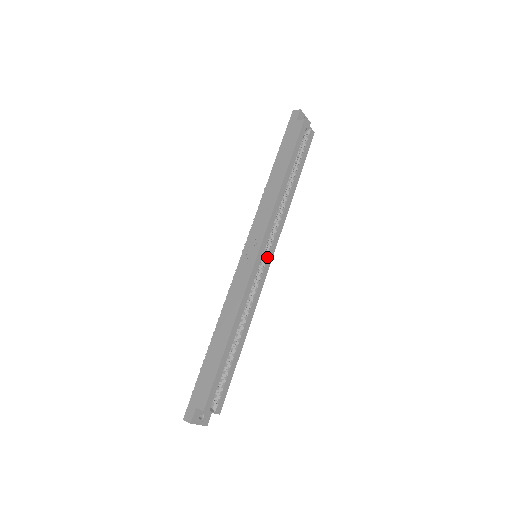
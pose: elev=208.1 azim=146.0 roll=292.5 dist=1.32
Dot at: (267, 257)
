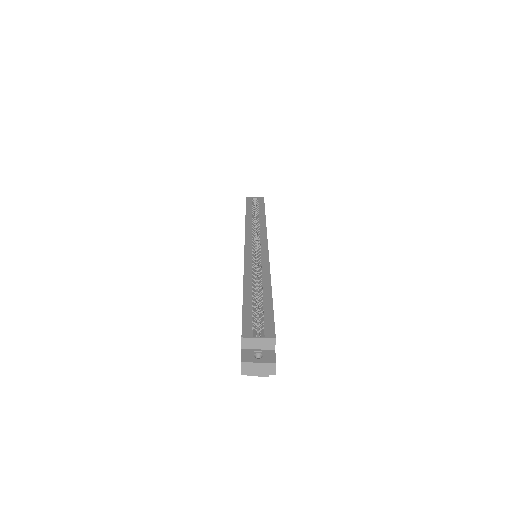
Dot at: (260, 245)
